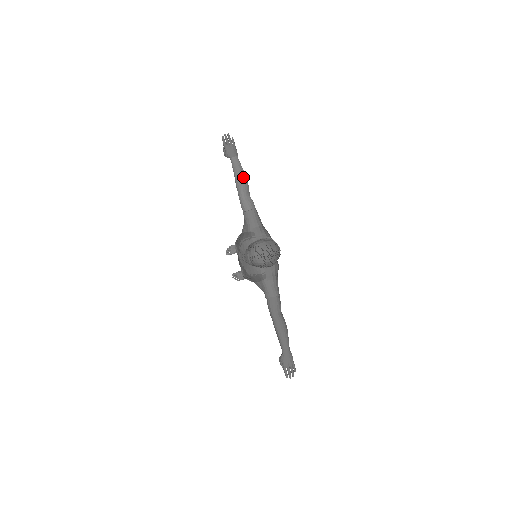
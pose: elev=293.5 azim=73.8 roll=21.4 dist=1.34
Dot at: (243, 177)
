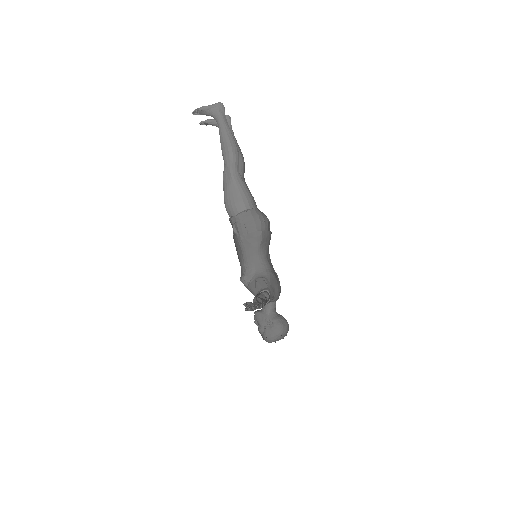
Dot at: occluded
